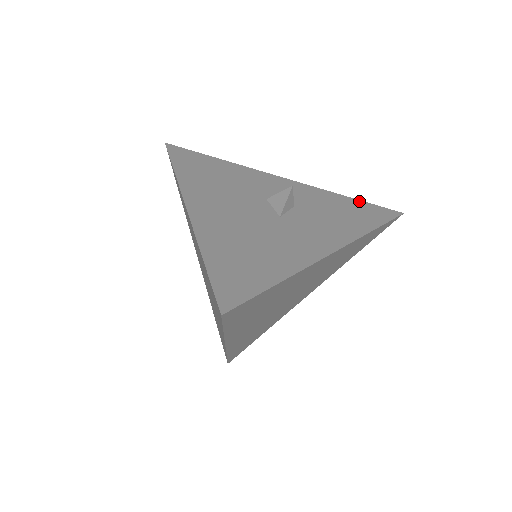
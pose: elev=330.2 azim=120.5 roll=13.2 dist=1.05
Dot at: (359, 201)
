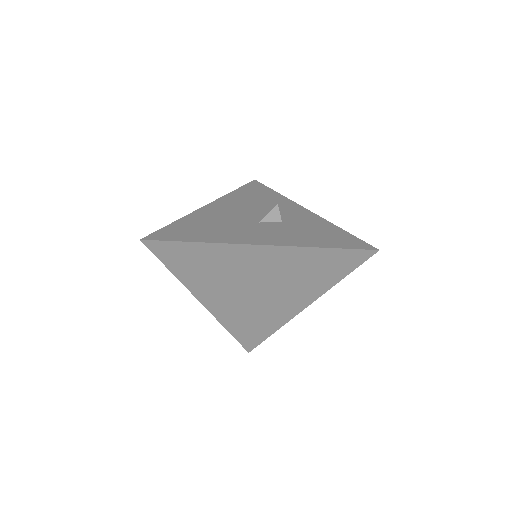
Dot at: (348, 234)
